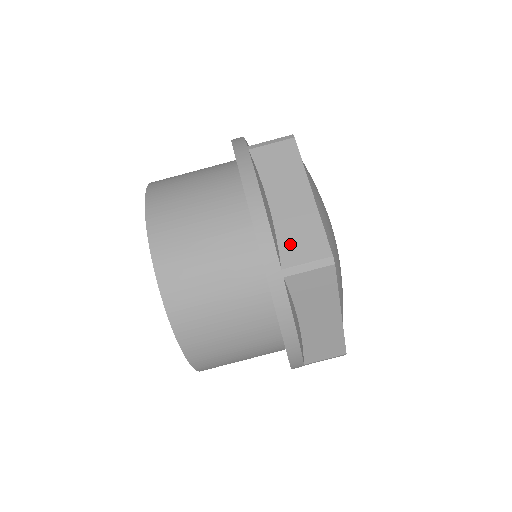
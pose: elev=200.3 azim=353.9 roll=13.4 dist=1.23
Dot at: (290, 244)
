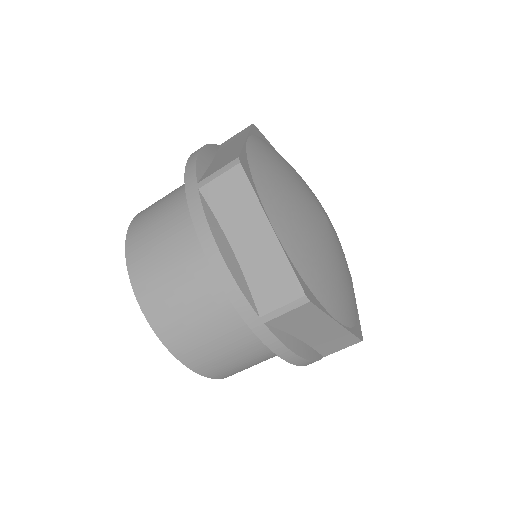
Dot at: (213, 168)
